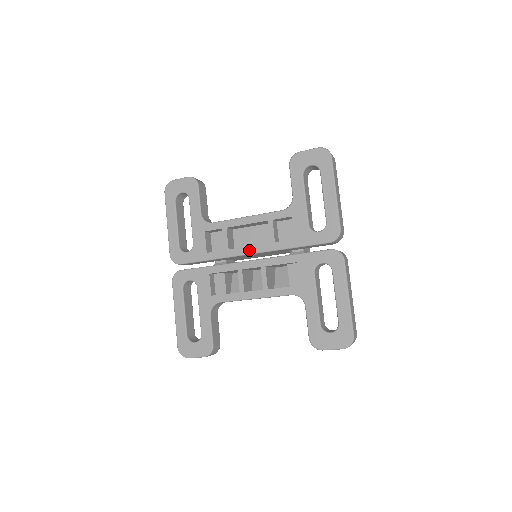
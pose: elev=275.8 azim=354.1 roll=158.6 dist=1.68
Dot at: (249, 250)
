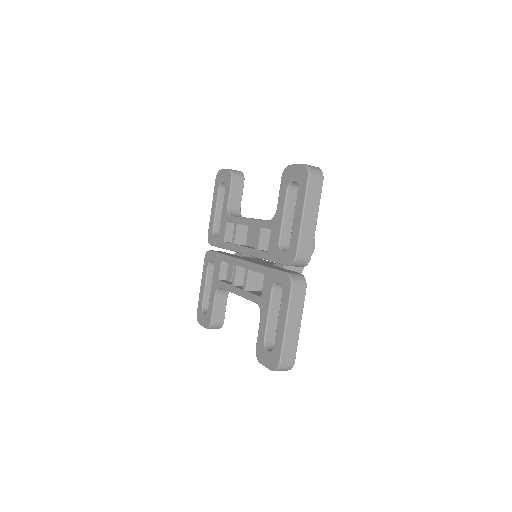
Dot at: (243, 250)
